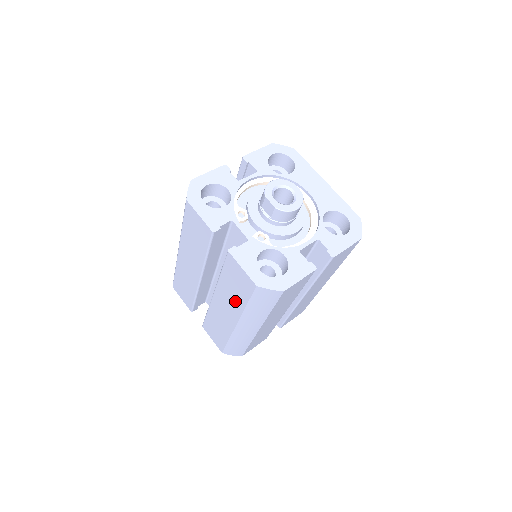
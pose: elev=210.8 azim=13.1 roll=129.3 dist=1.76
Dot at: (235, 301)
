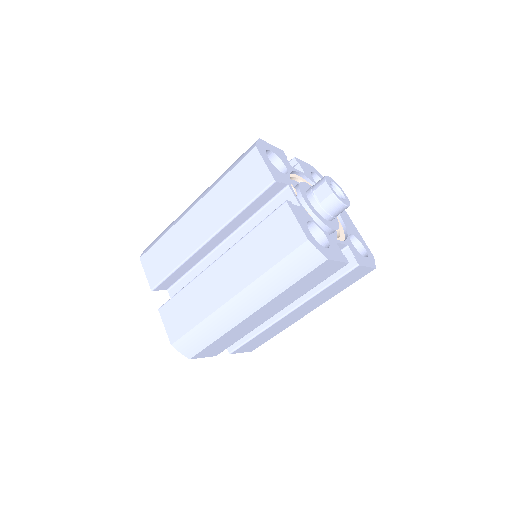
Dot at: (254, 264)
